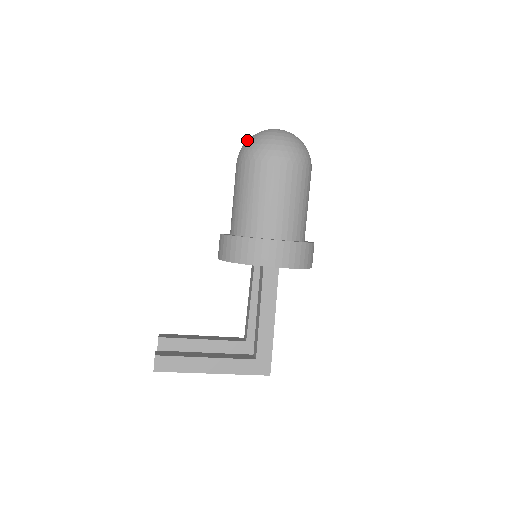
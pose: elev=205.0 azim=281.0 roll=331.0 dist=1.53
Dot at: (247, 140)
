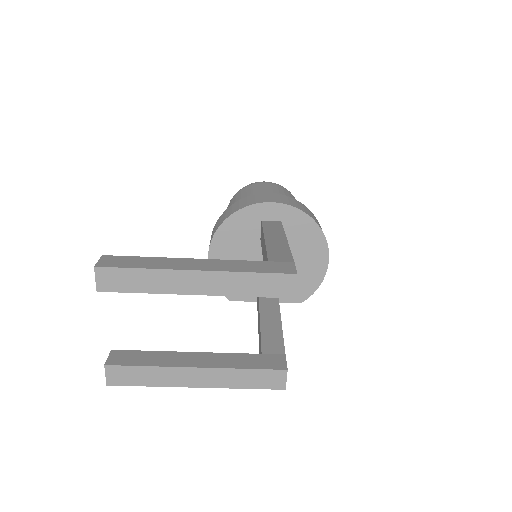
Dot at: occluded
